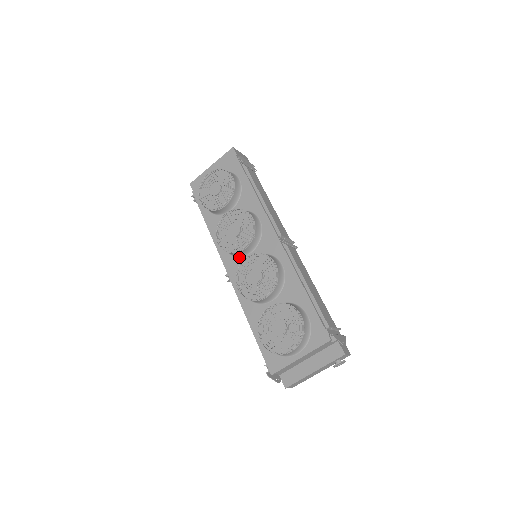
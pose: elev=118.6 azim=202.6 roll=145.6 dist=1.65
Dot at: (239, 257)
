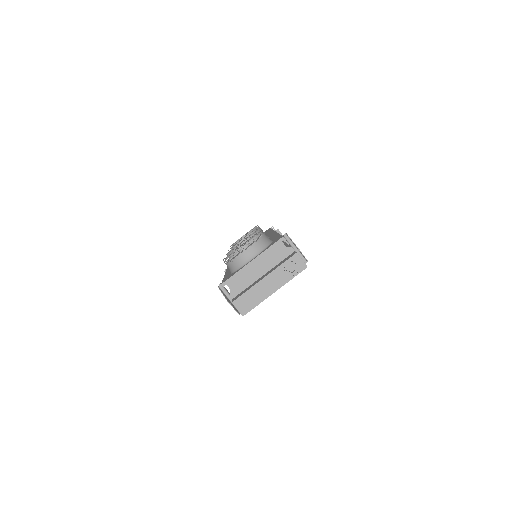
Dot at: occluded
